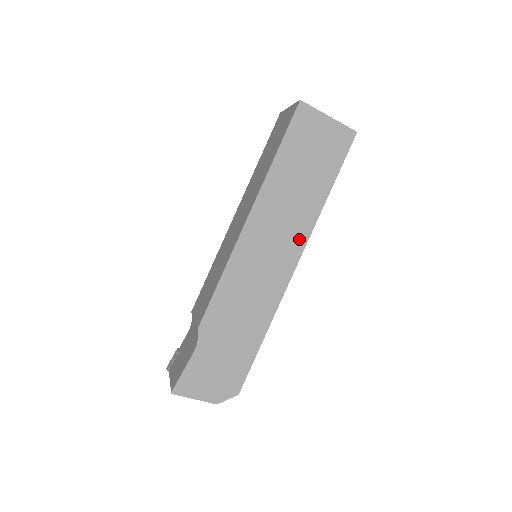
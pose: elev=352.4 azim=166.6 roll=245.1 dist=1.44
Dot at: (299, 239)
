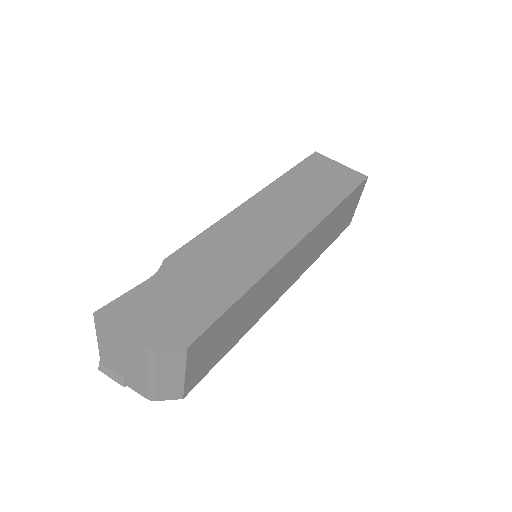
Dot at: (305, 223)
